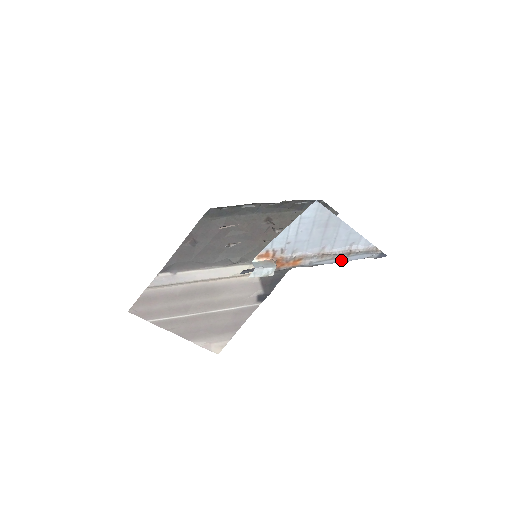
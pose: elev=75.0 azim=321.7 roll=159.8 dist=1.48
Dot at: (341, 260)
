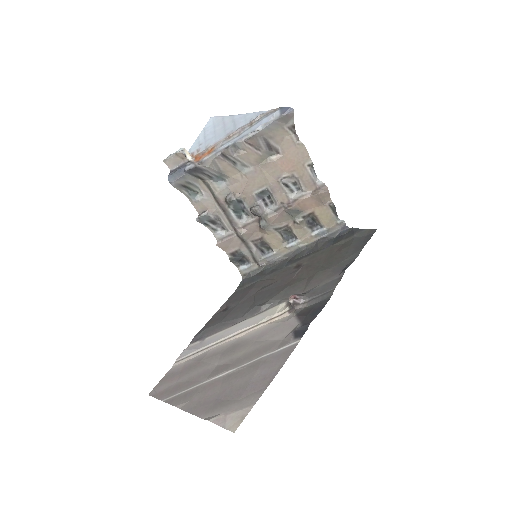
Dot at: (248, 132)
